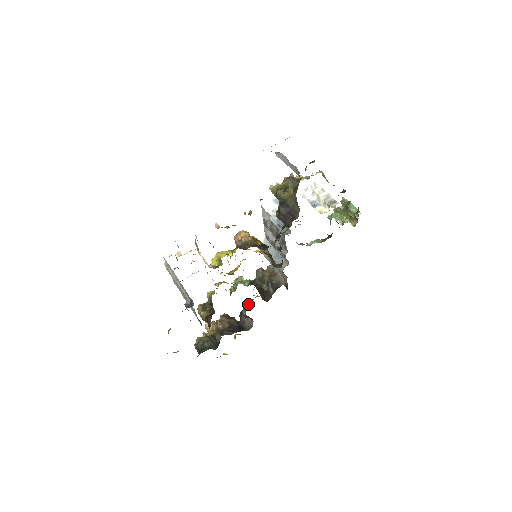
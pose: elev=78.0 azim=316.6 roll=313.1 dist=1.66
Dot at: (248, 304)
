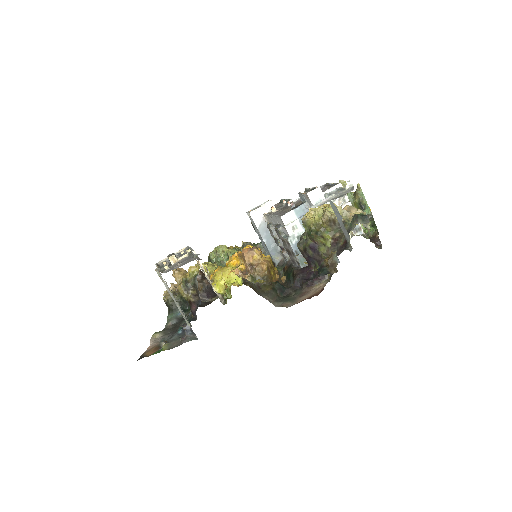
Dot at: occluded
